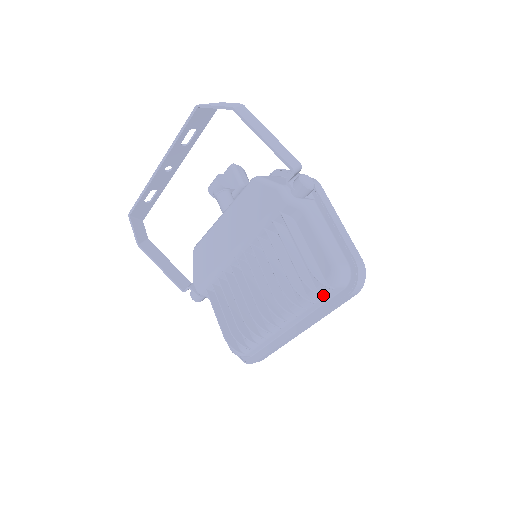
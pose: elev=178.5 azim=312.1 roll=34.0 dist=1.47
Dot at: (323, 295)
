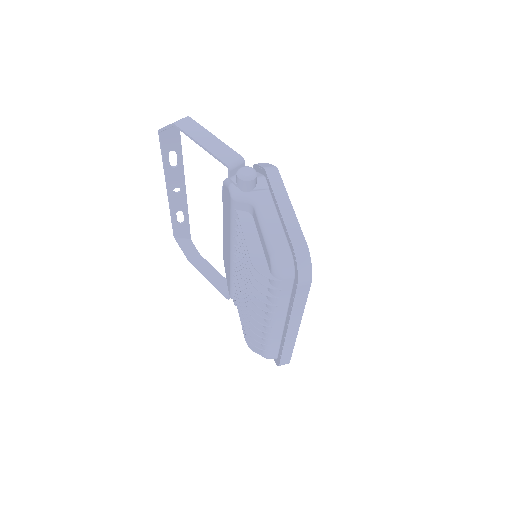
Dot at: (277, 289)
